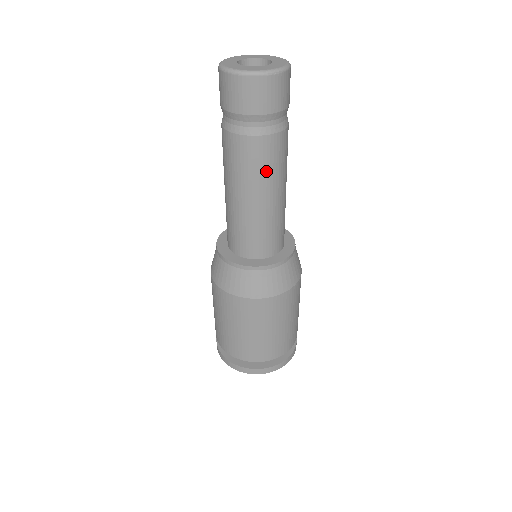
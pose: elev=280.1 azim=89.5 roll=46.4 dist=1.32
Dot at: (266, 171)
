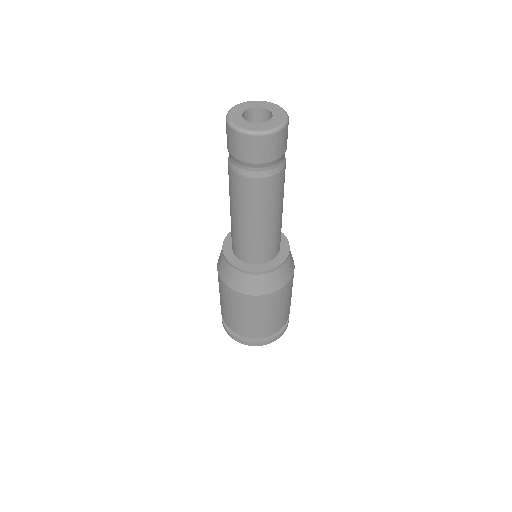
Dot at: (259, 203)
